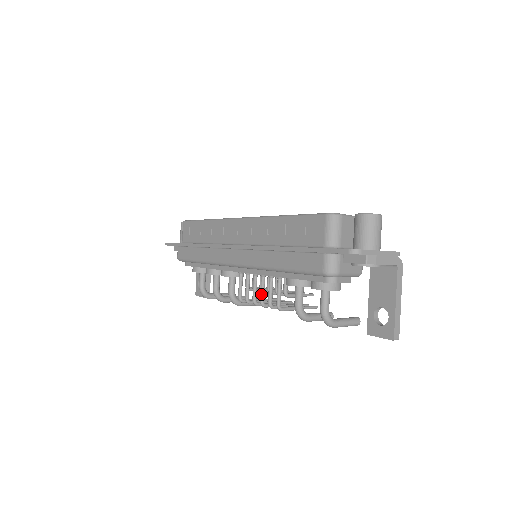
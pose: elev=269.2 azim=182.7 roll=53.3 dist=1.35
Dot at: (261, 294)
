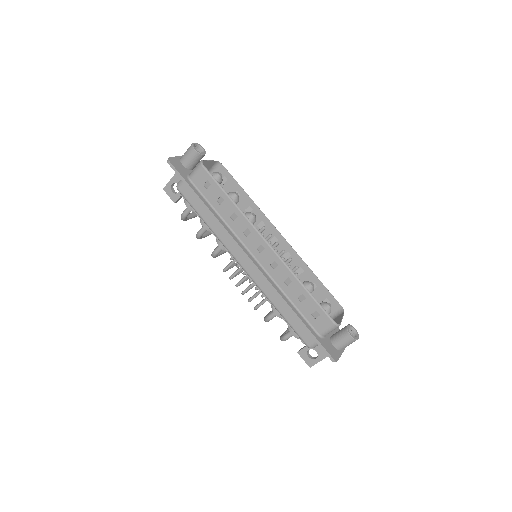
Dot at: (247, 290)
